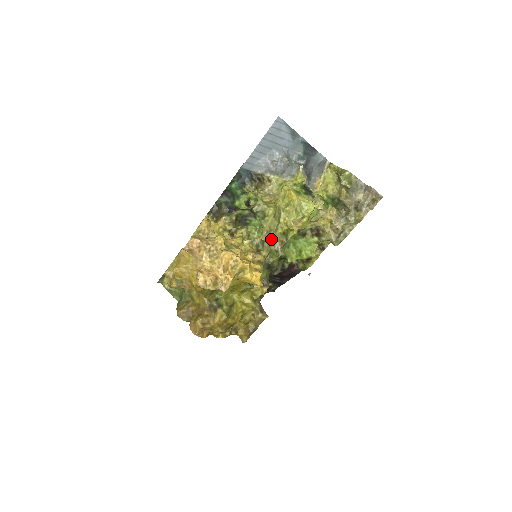
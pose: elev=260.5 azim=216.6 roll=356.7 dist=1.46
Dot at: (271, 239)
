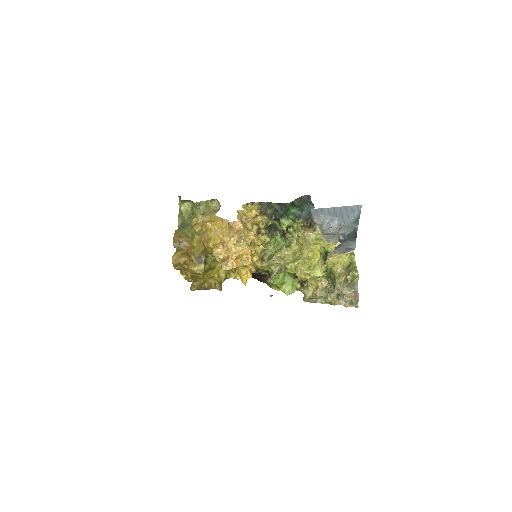
Dot at: occluded
